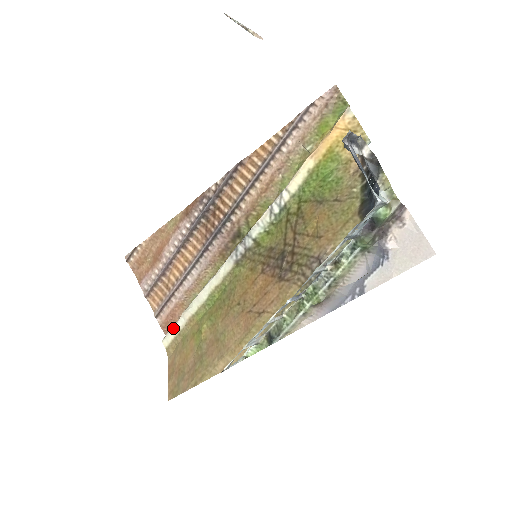
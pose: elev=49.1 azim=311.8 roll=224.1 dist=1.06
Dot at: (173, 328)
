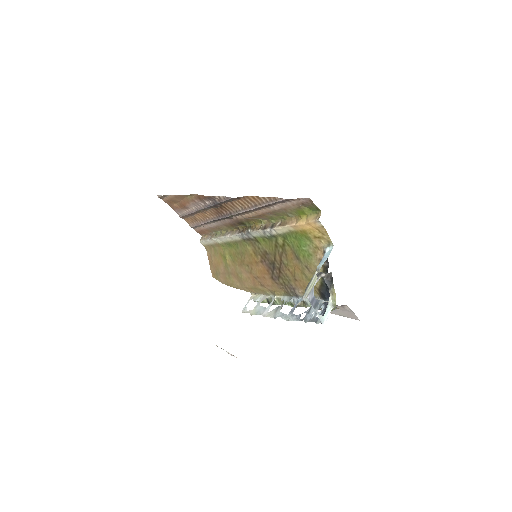
Dot at: (206, 241)
